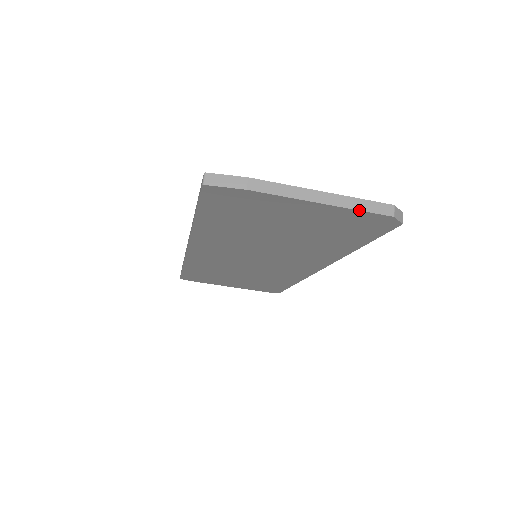
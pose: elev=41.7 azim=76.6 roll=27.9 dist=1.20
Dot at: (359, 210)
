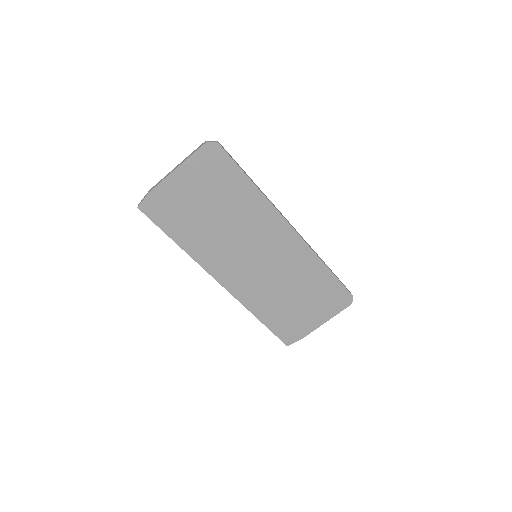
Dot at: (191, 155)
